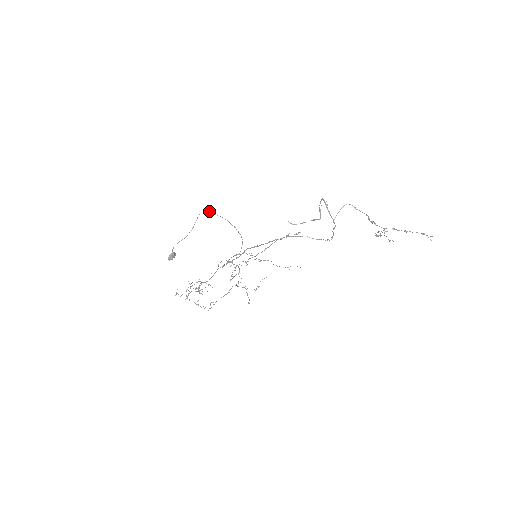
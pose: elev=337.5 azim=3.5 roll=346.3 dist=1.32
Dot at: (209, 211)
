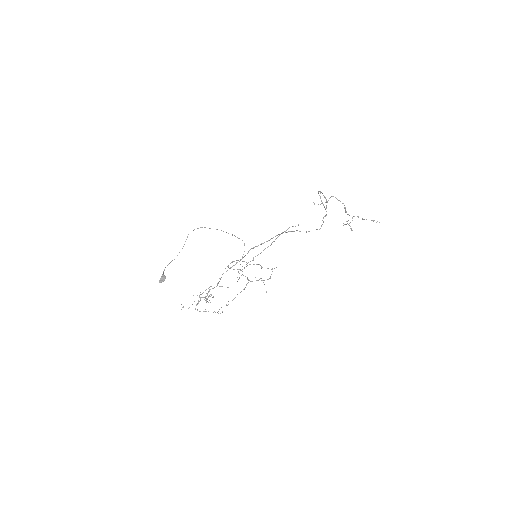
Dot at: (202, 227)
